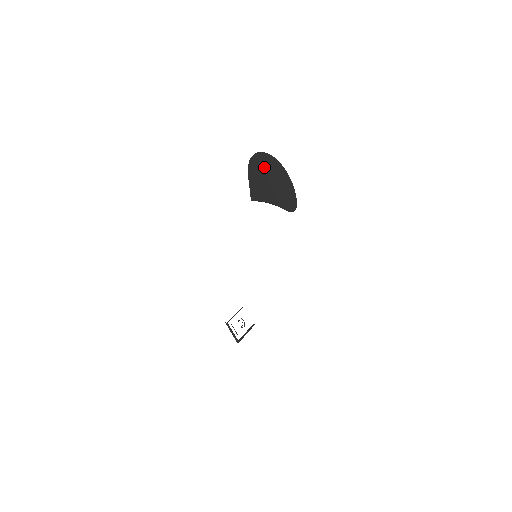
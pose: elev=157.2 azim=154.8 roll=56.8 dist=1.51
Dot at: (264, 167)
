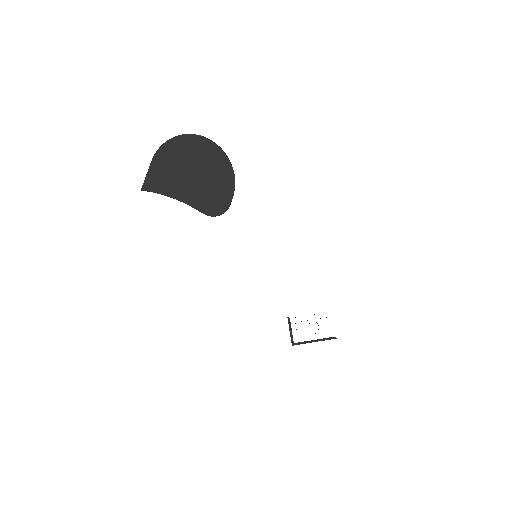
Dot at: (187, 153)
